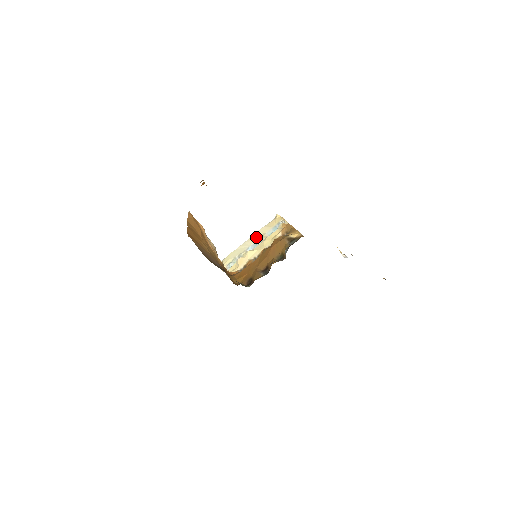
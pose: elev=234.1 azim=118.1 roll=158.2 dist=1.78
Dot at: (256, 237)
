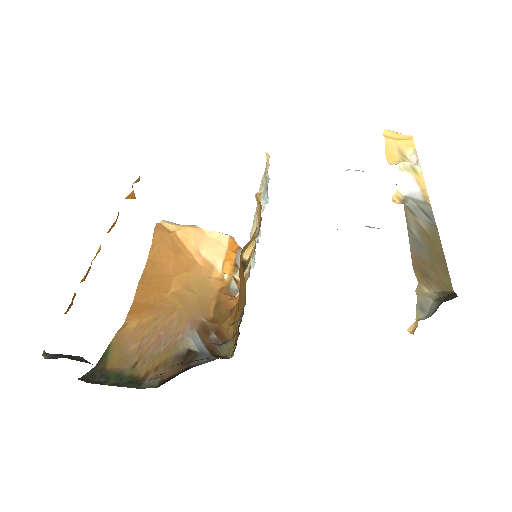
Dot at: occluded
